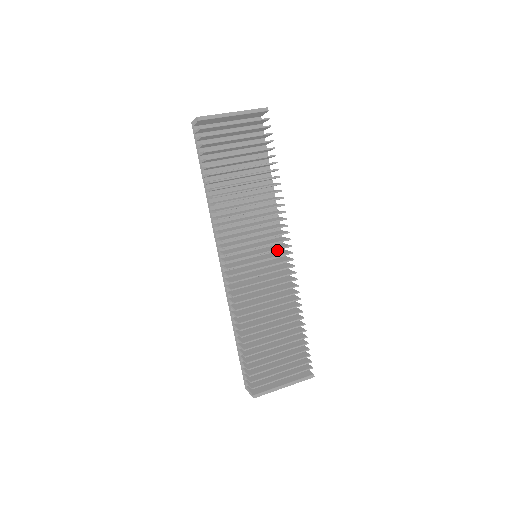
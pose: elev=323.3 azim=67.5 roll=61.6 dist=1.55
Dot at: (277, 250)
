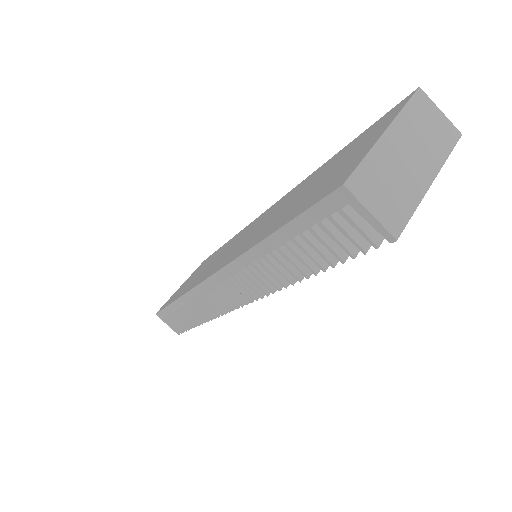
Dot at: occluded
